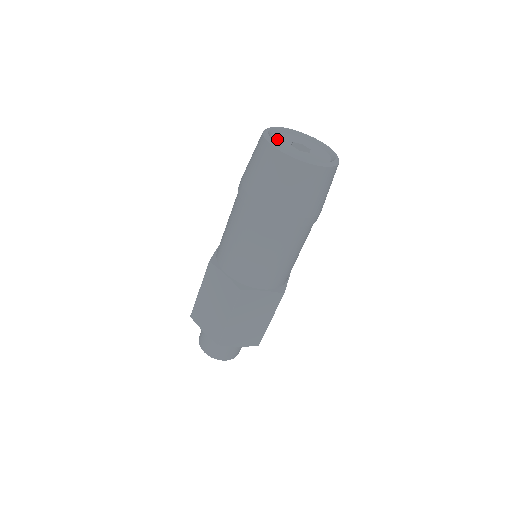
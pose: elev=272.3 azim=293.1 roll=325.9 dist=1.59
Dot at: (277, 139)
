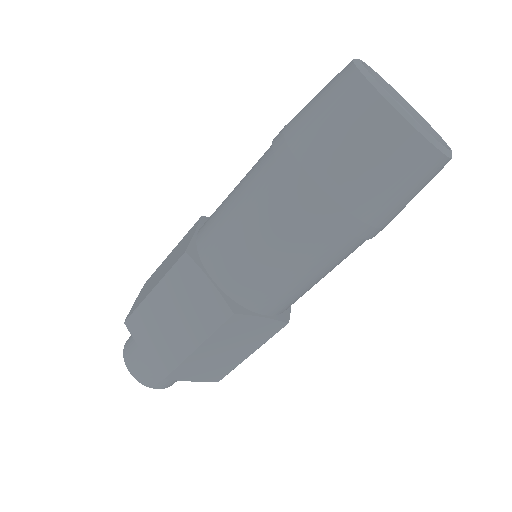
Dot at: occluded
